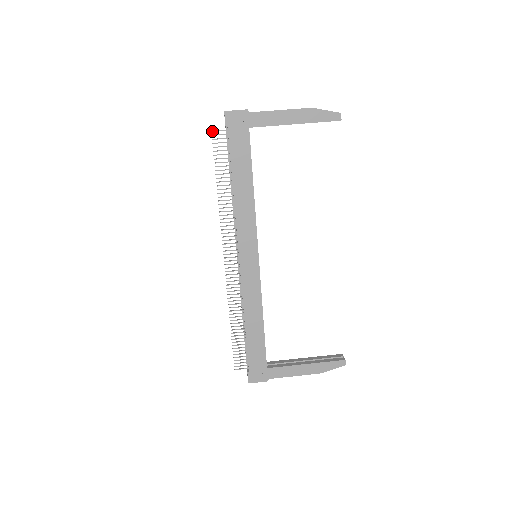
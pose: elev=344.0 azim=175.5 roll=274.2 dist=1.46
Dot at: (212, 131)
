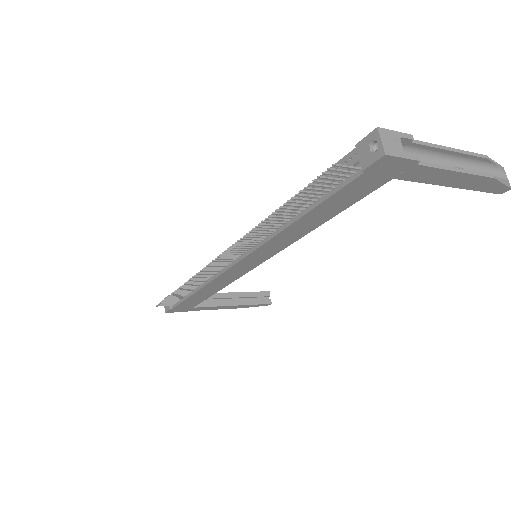
Dot at: (335, 165)
